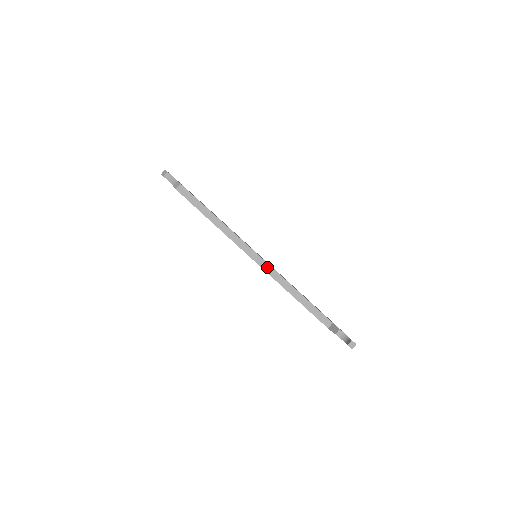
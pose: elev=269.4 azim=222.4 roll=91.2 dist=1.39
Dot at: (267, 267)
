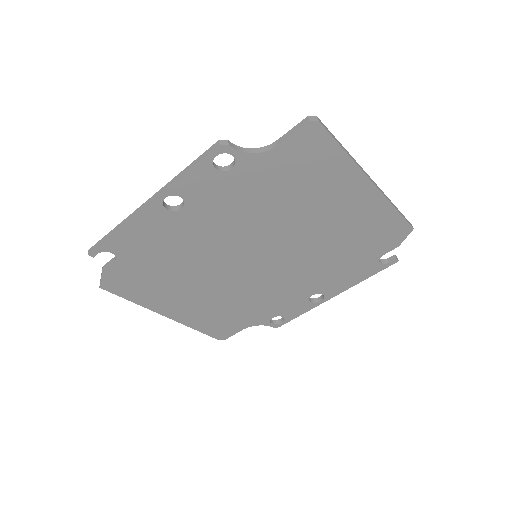
Dot at: (379, 189)
